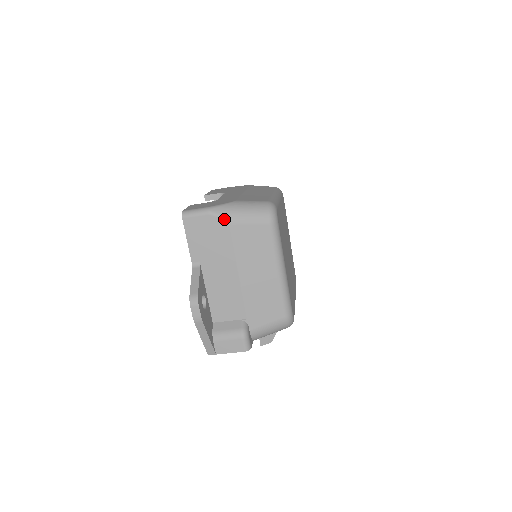
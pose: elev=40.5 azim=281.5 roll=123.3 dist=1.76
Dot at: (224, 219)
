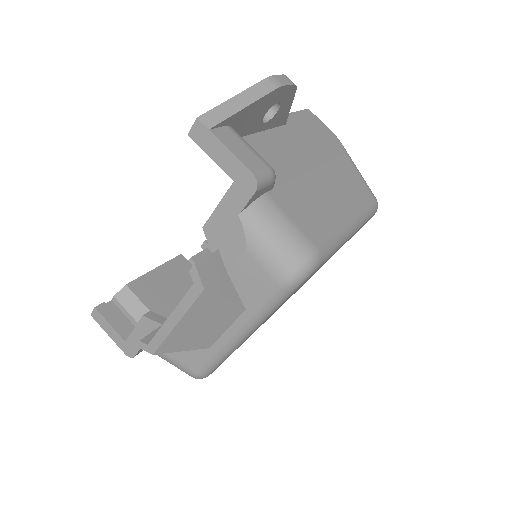
Dot at: (344, 148)
